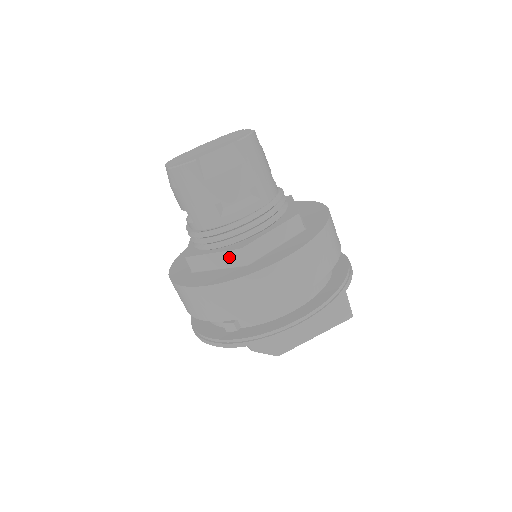
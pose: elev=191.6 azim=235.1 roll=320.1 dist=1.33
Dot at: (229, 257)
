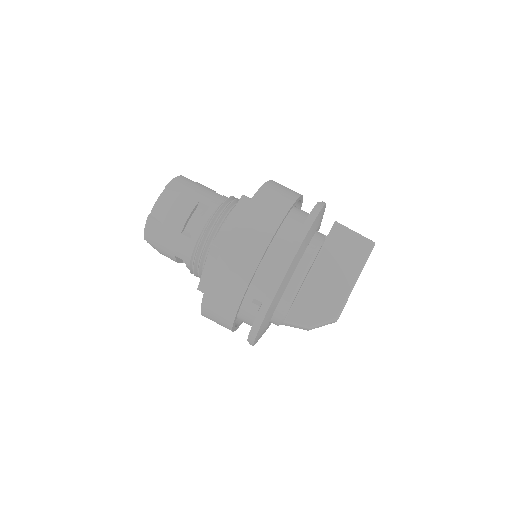
Dot at: (213, 258)
